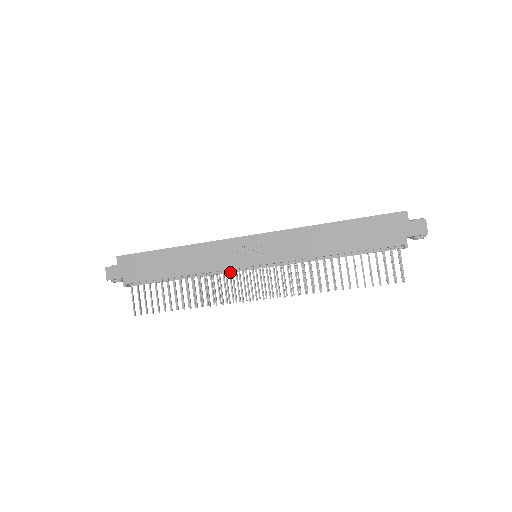
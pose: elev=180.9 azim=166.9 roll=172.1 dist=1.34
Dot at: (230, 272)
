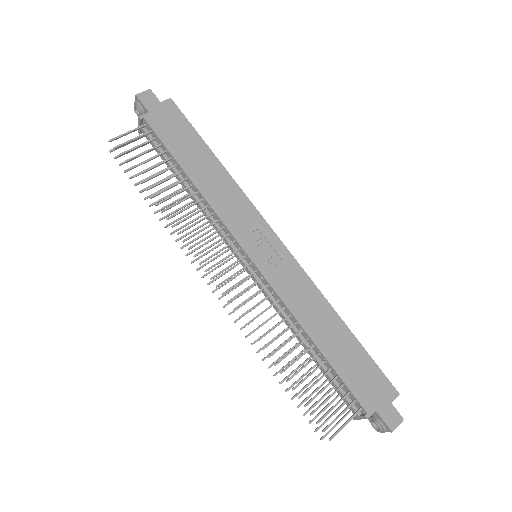
Dot at: (223, 234)
